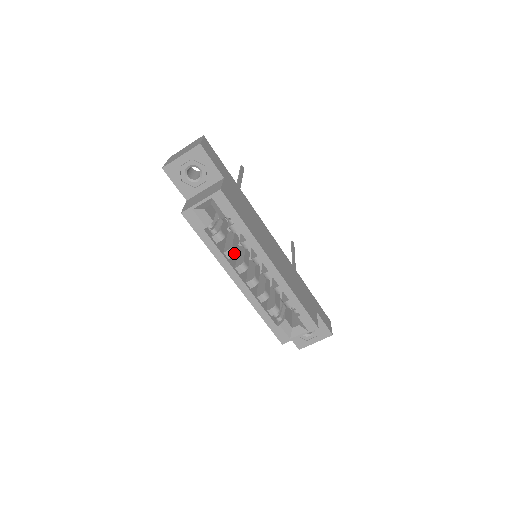
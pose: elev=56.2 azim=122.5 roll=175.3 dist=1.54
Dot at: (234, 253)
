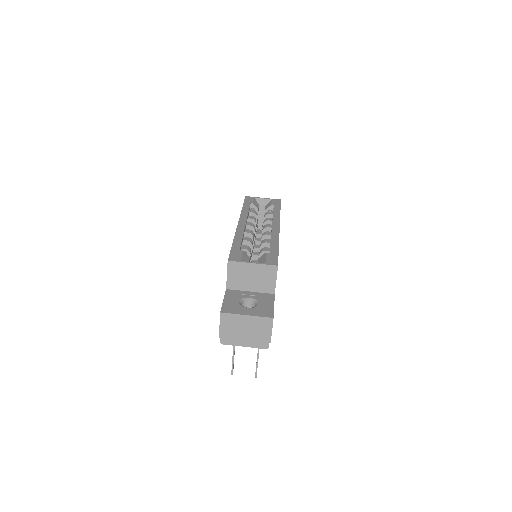
Dot at: (255, 220)
